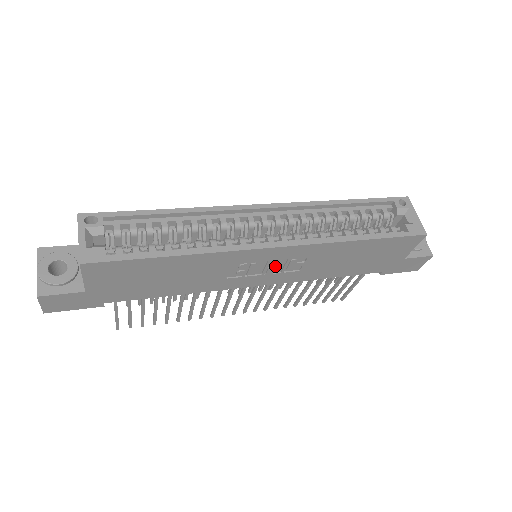
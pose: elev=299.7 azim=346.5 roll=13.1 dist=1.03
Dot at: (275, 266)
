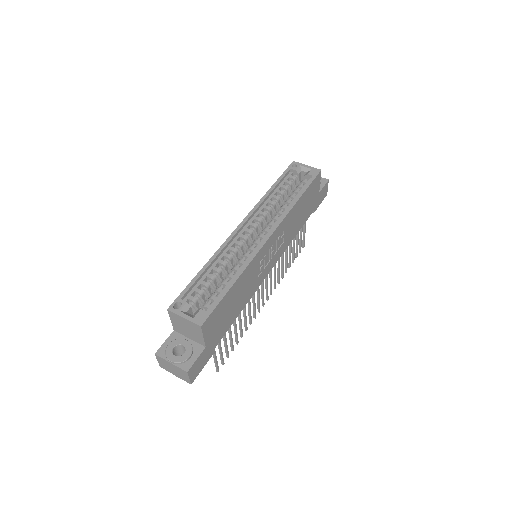
Dot at: (273, 249)
